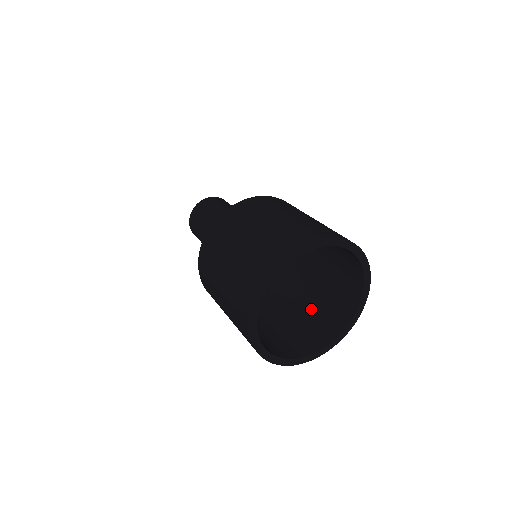
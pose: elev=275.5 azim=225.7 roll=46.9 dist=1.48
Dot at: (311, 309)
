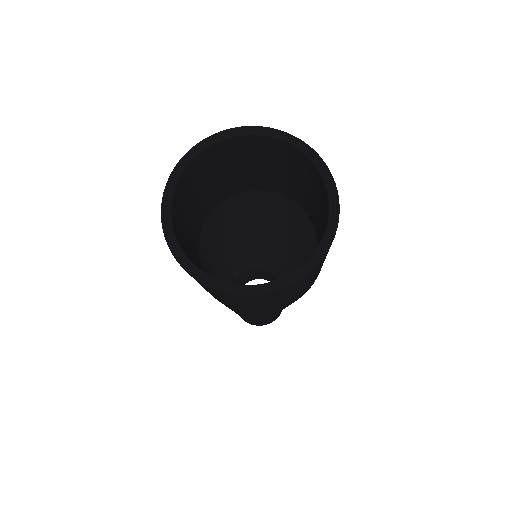
Dot at: occluded
